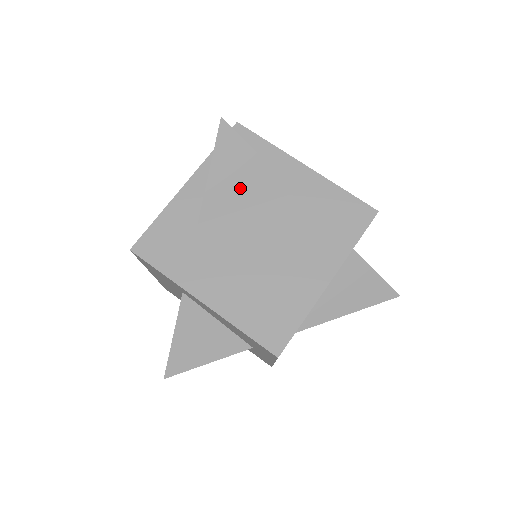
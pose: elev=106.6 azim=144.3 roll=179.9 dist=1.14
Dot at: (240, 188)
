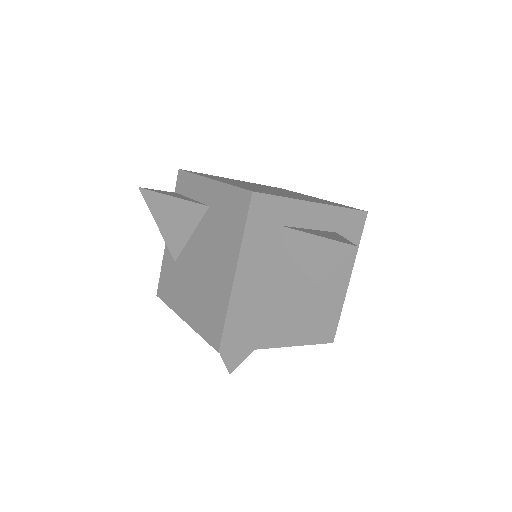
Dot at: (178, 225)
